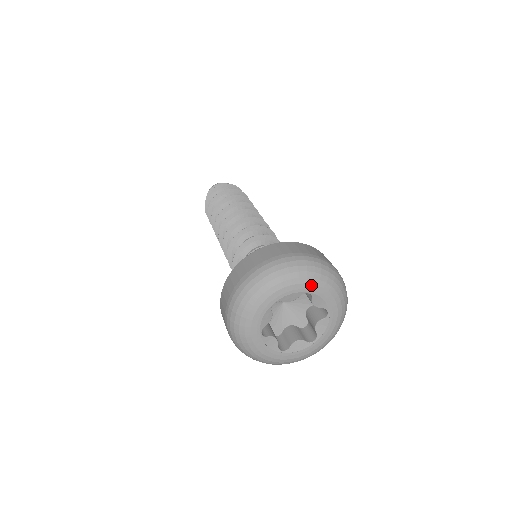
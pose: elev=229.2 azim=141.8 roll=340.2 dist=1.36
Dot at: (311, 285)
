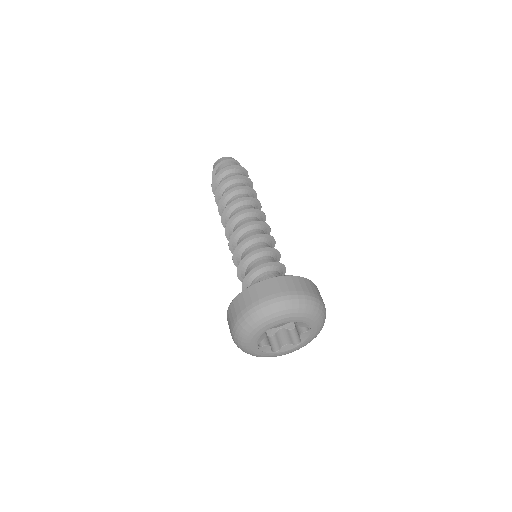
Dot at: (316, 326)
